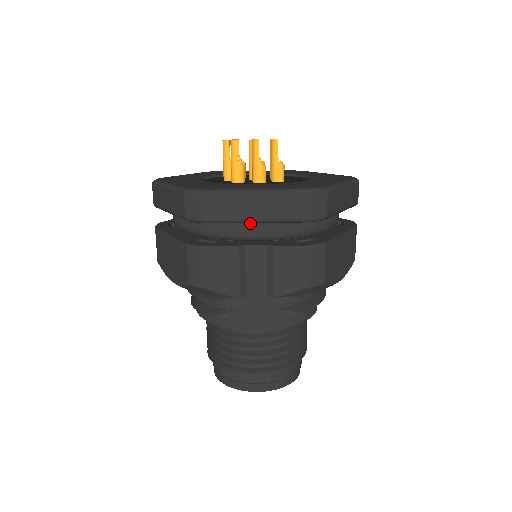
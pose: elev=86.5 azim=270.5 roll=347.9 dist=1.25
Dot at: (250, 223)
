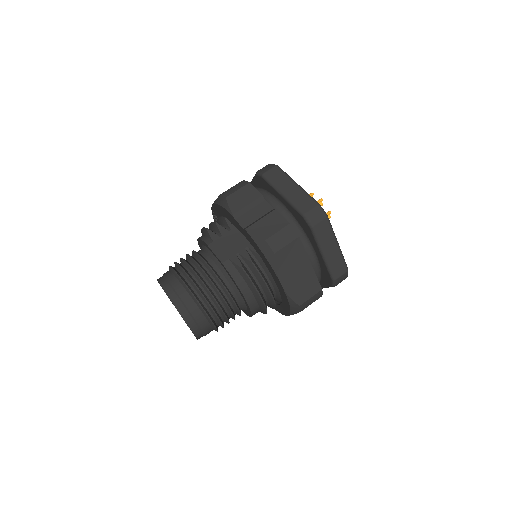
Dot at: (278, 199)
